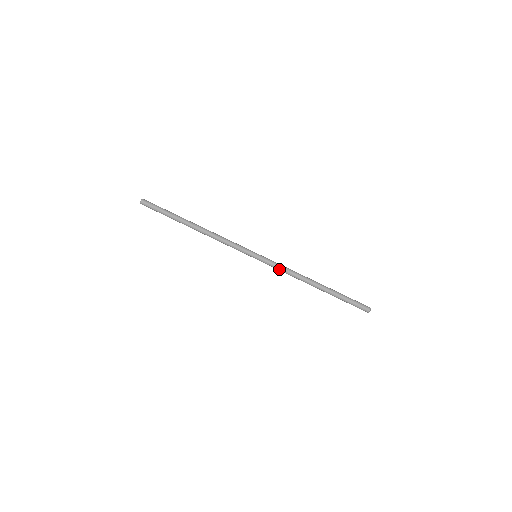
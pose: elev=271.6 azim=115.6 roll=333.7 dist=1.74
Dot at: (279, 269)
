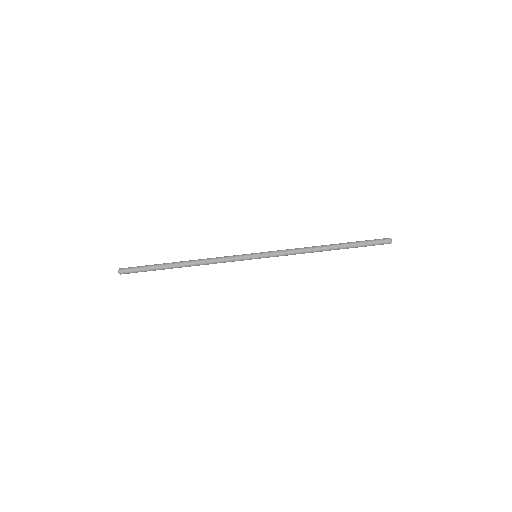
Dot at: occluded
